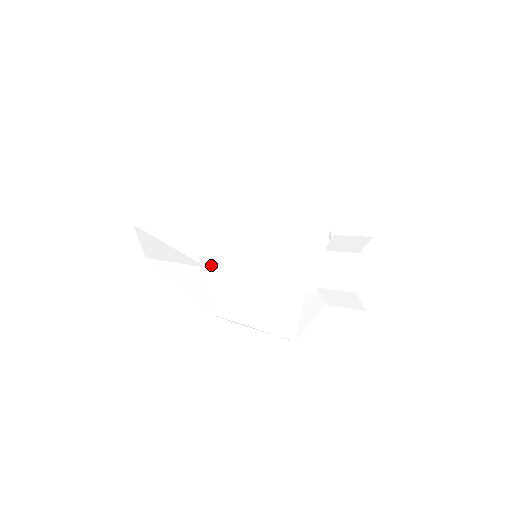
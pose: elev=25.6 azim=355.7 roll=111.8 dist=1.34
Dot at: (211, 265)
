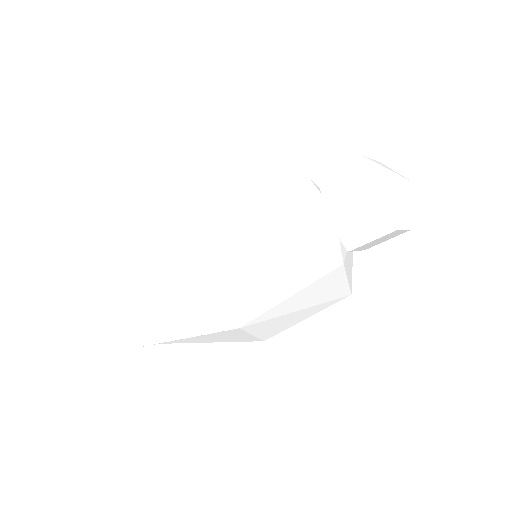
Dot at: (241, 323)
